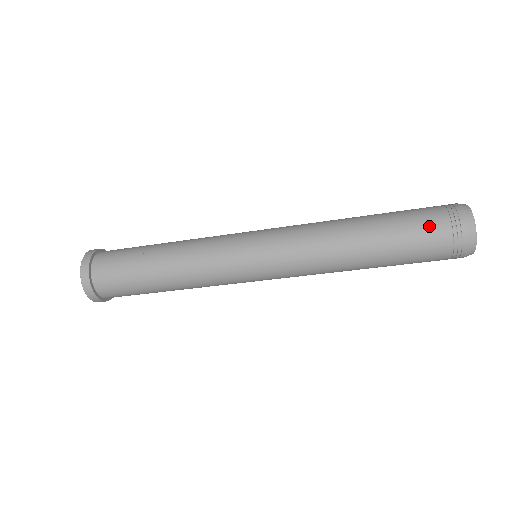
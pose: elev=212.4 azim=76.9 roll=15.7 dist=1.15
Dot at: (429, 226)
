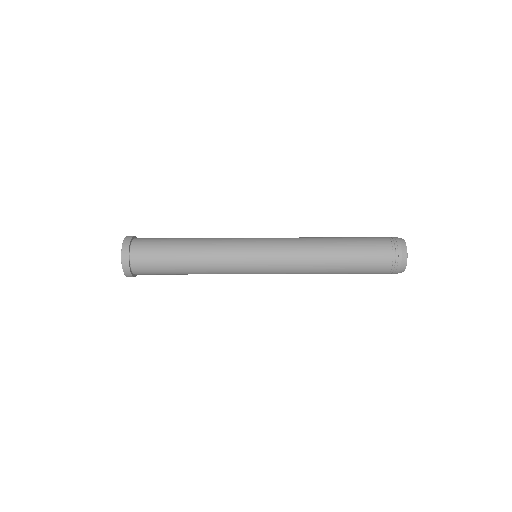
Dot at: (377, 241)
